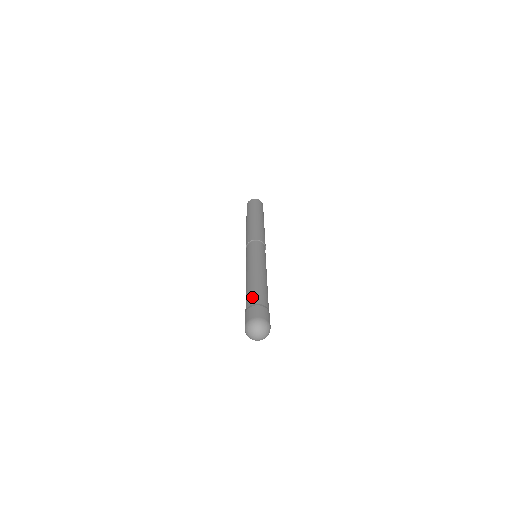
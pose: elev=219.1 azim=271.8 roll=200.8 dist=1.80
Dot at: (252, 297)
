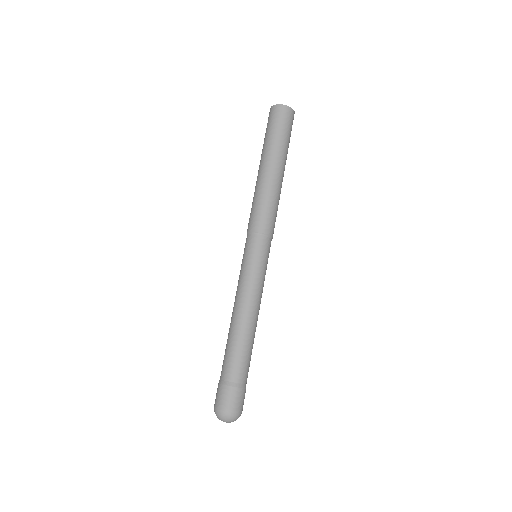
Dot at: (233, 367)
